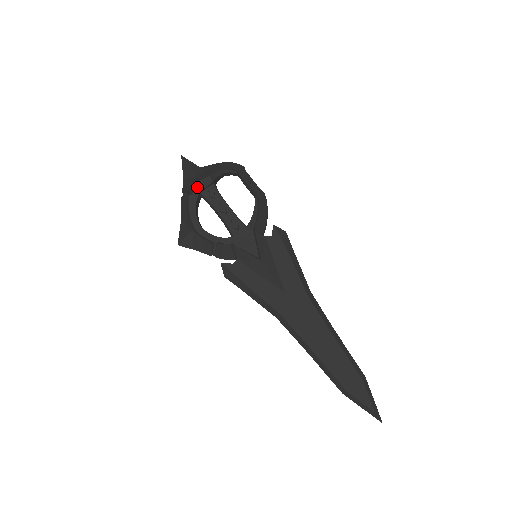
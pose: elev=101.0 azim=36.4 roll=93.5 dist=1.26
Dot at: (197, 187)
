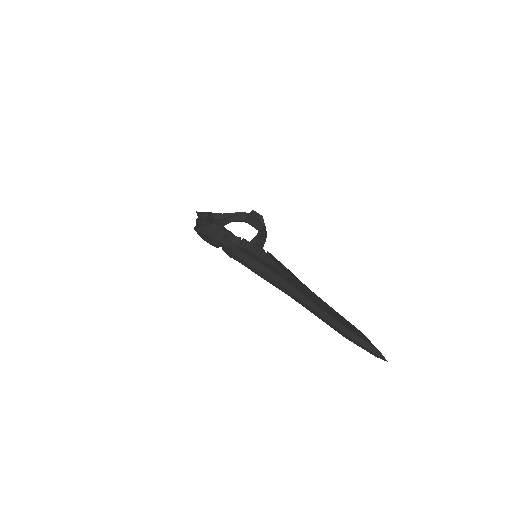
Dot at: (211, 219)
